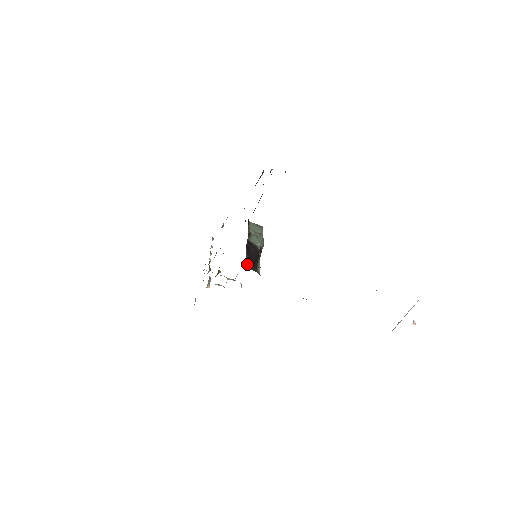
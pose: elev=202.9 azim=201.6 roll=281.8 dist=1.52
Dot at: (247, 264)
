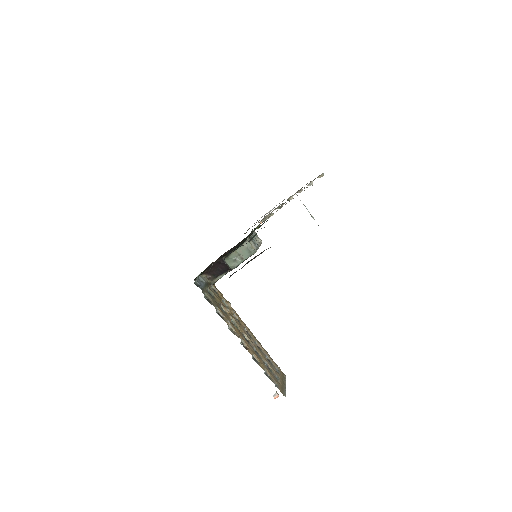
Dot at: (206, 273)
